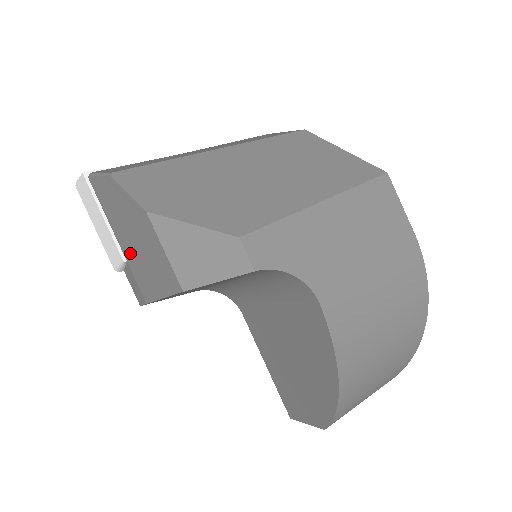
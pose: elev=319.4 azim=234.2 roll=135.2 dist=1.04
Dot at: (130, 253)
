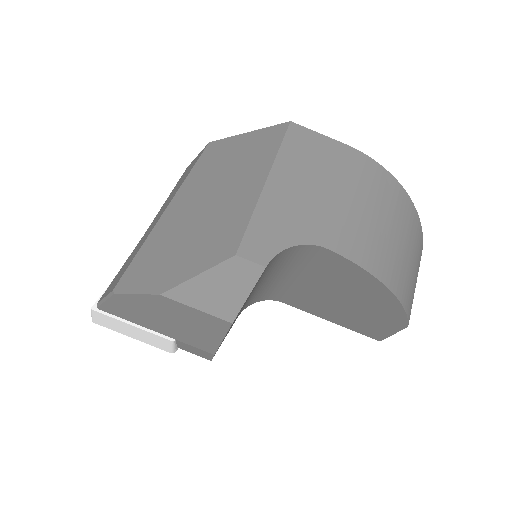
Dot at: (173, 332)
